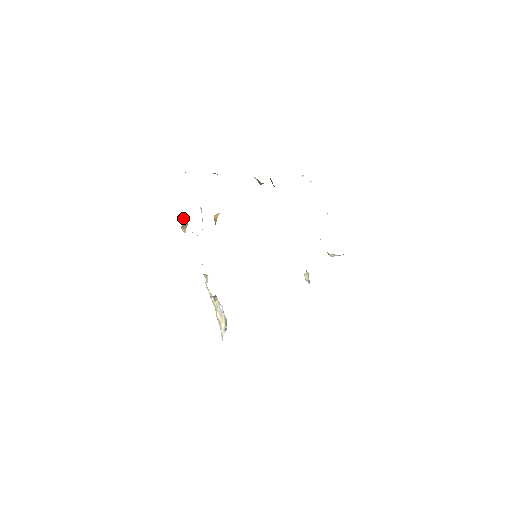
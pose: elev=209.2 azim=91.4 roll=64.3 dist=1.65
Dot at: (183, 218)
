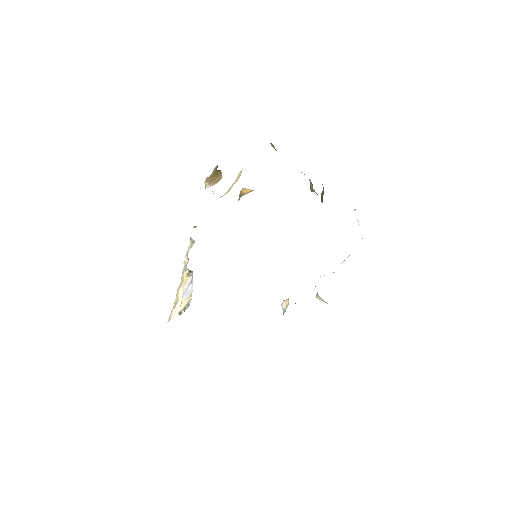
Dot at: (215, 171)
